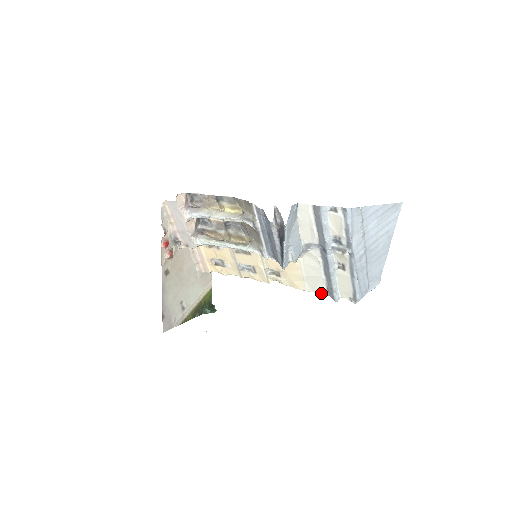
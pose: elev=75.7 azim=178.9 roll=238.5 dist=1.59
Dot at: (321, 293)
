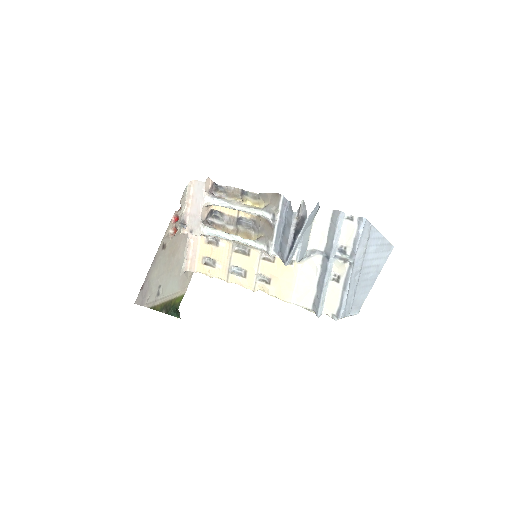
Dot at: (306, 306)
